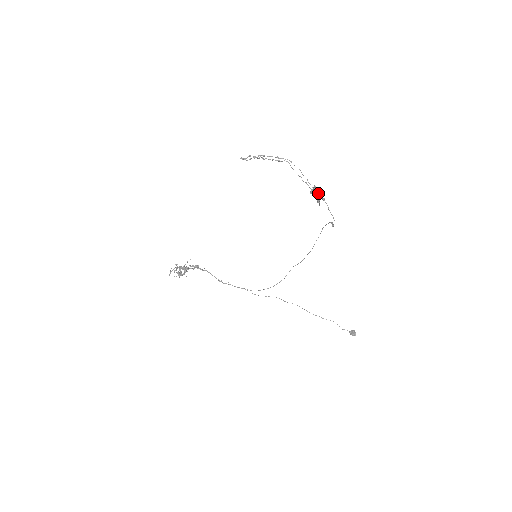
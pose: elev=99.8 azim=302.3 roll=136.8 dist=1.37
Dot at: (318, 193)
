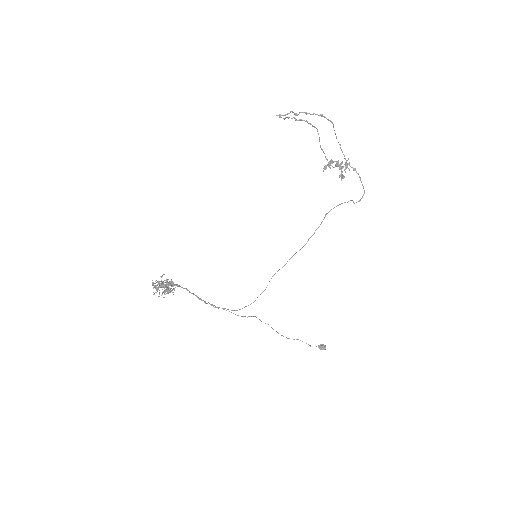
Dot at: (340, 166)
